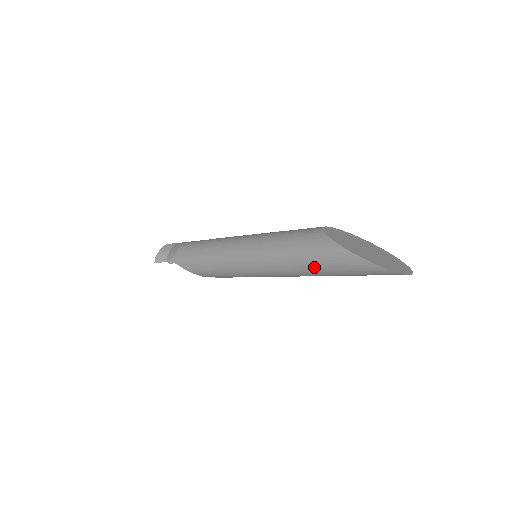
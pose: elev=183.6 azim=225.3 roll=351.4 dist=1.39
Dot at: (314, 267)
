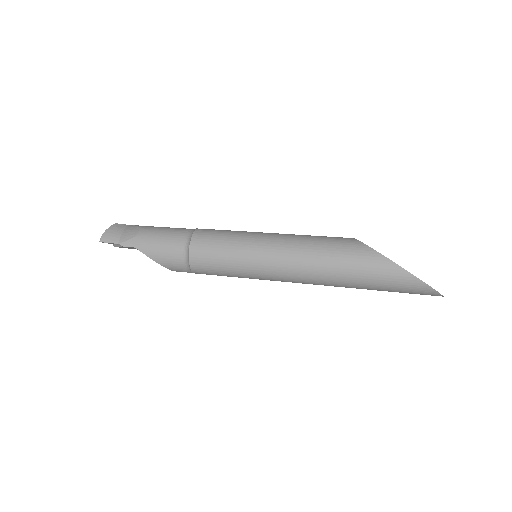
Dot at: (348, 275)
